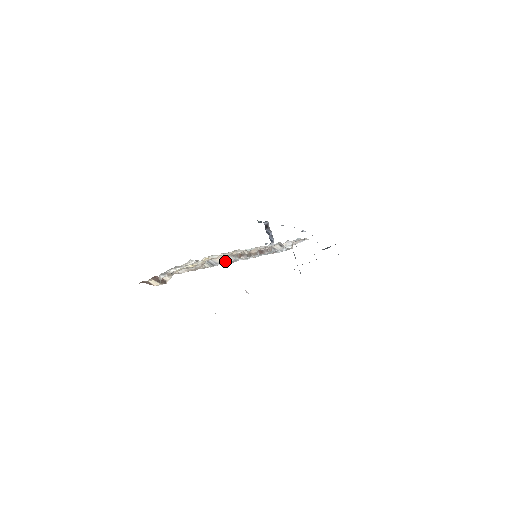
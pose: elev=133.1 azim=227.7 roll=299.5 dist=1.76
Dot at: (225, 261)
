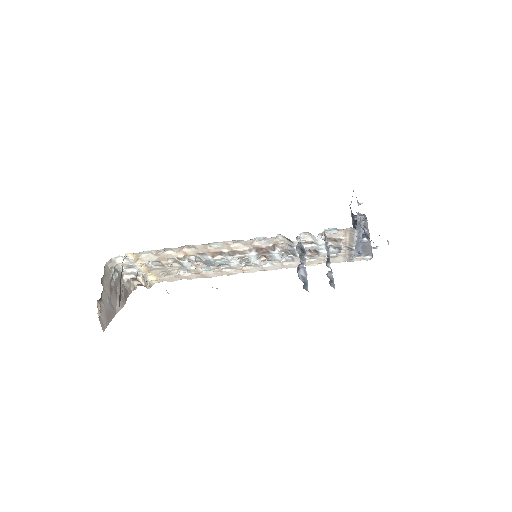
Dot at: (204, 262)
